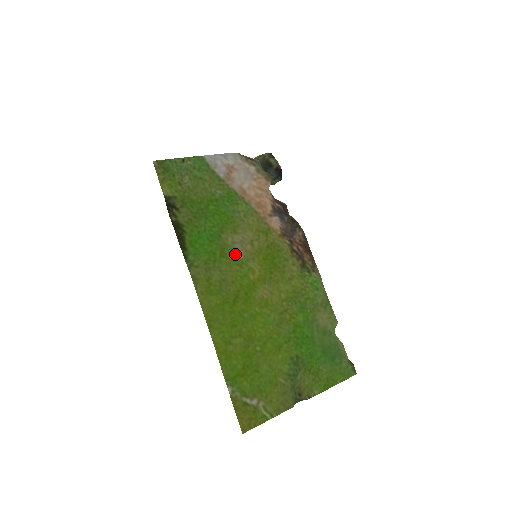
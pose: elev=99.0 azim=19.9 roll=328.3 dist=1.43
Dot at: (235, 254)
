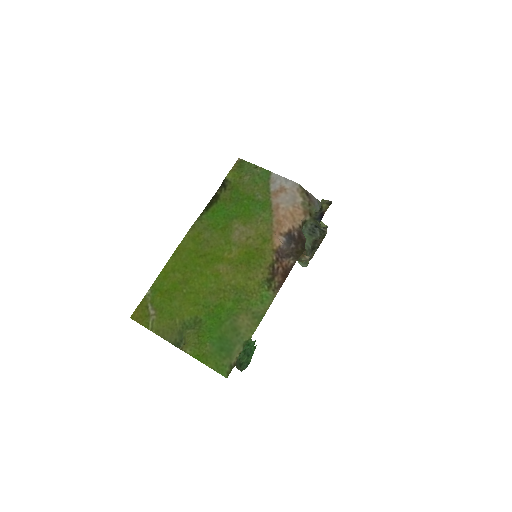
Dot at: (231, 235)
